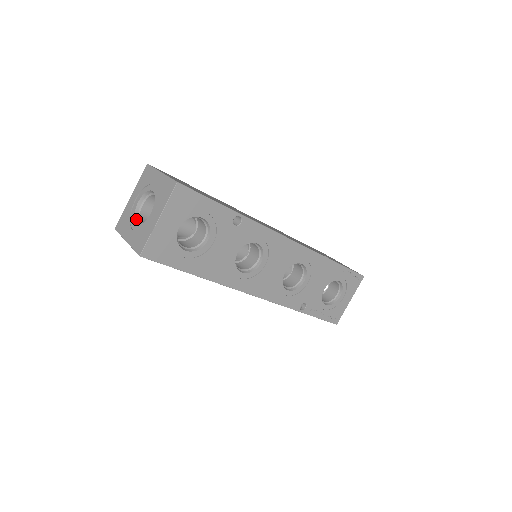
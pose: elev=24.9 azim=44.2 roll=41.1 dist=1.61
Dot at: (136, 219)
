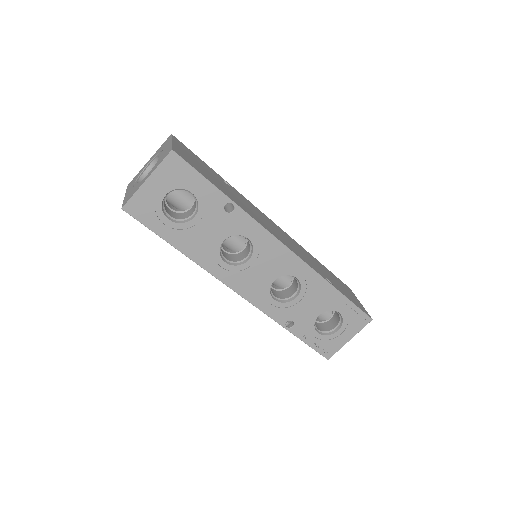
Dot at: (141, 179)
